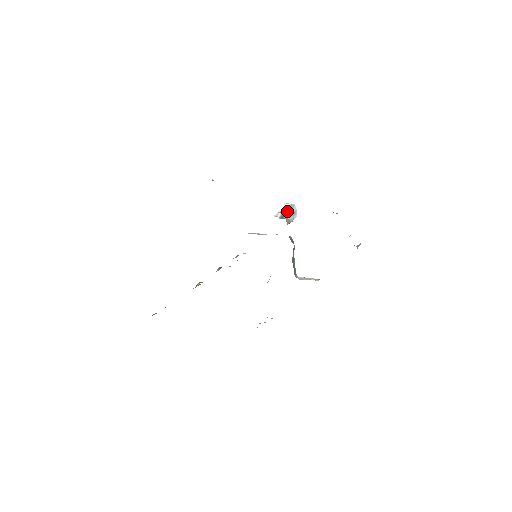
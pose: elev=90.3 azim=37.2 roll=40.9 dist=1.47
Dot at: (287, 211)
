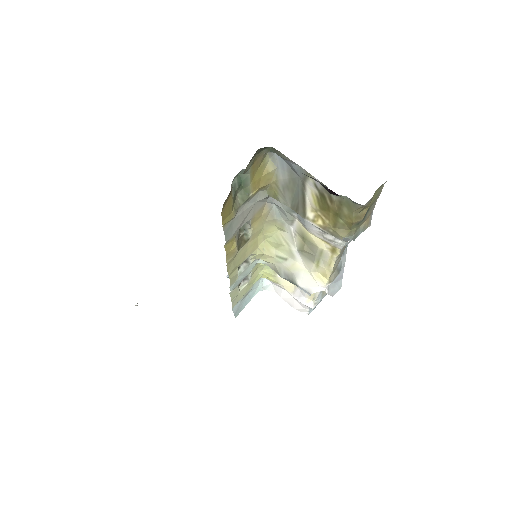
Dot at: occluded
